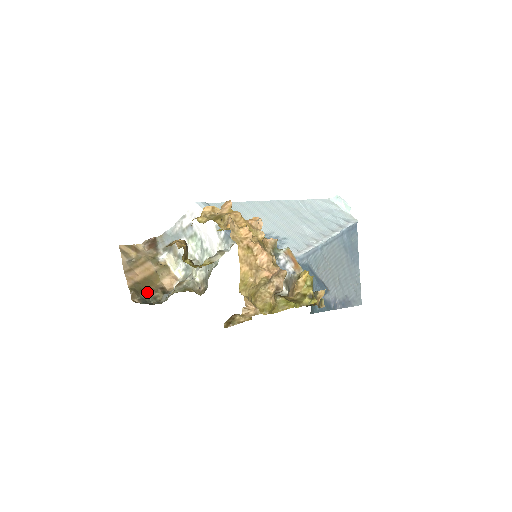
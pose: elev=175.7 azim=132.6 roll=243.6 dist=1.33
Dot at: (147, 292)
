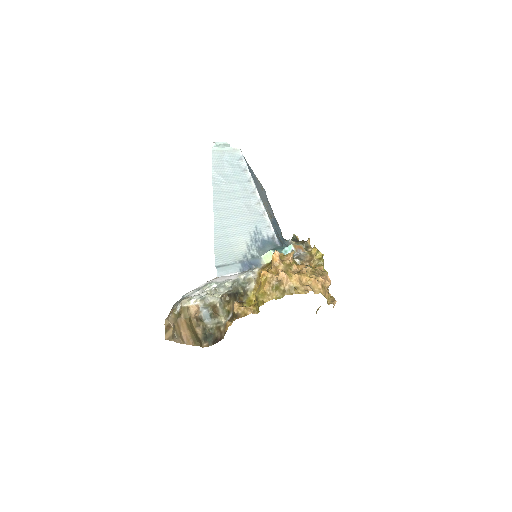
Dot at: (199, 333)
